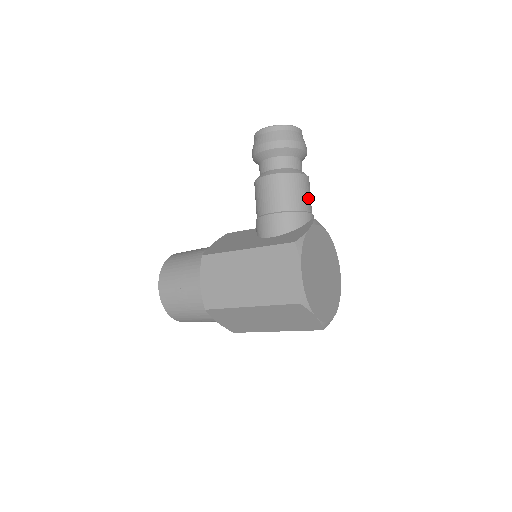
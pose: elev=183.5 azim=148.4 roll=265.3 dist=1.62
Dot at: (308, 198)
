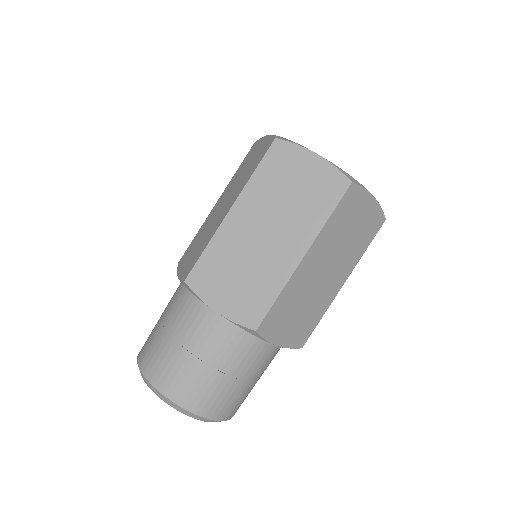
Dot at: occluded
